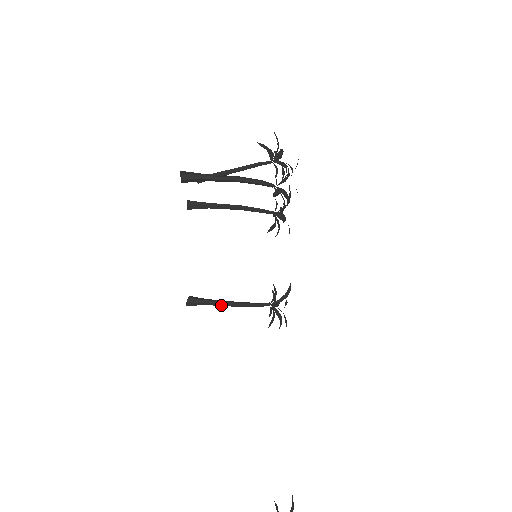
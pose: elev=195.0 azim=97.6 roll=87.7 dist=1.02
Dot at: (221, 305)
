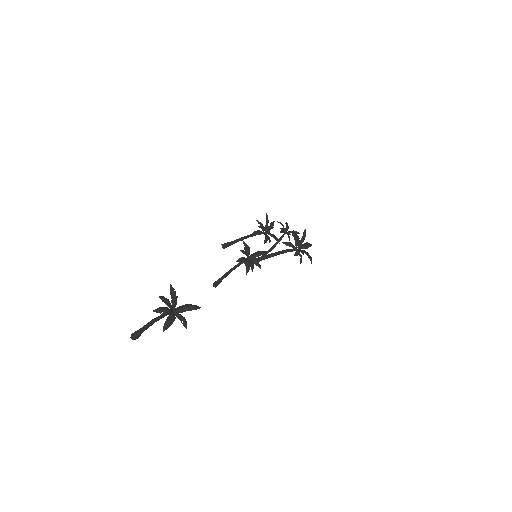
Dot at: (226, 274)
